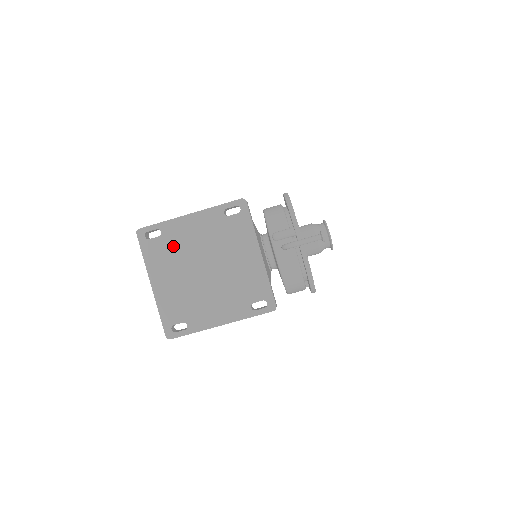
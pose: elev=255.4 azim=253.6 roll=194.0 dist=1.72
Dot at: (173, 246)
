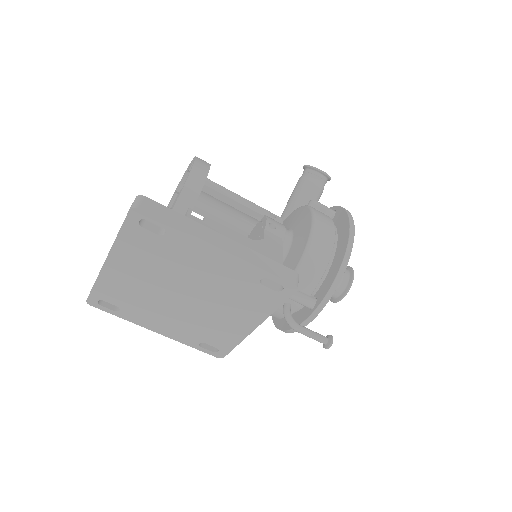
Dot at: (167, 255)
